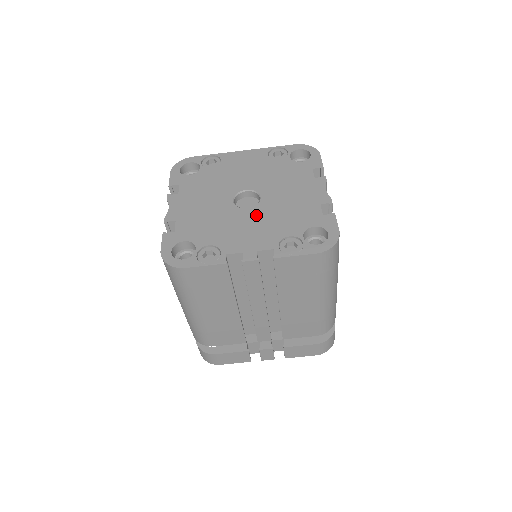
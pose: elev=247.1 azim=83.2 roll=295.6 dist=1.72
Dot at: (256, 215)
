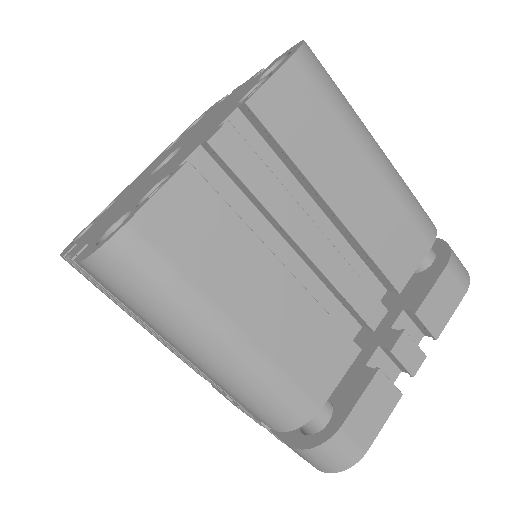
Dot at: (188, 143)
